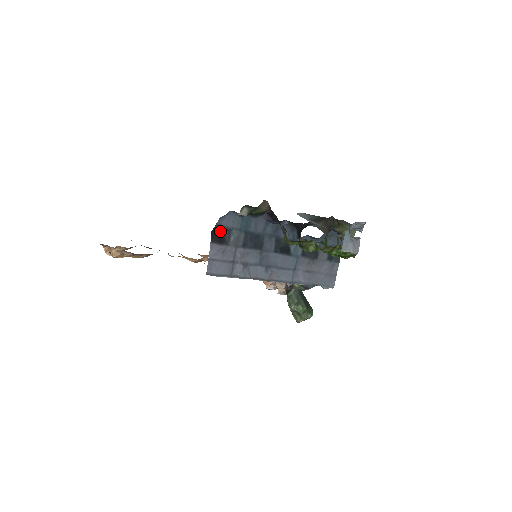
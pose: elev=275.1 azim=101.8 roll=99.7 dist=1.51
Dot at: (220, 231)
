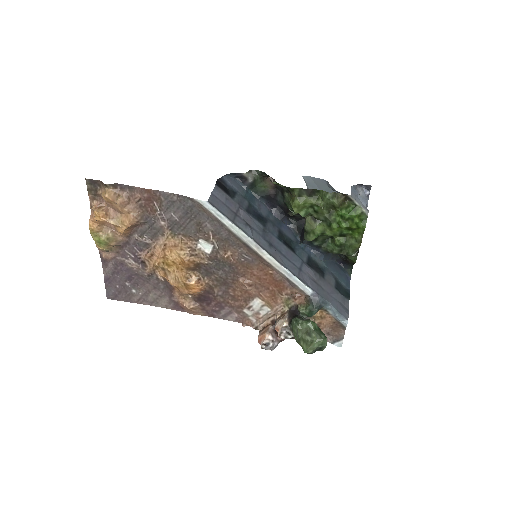
Dot at: (225, 187)
